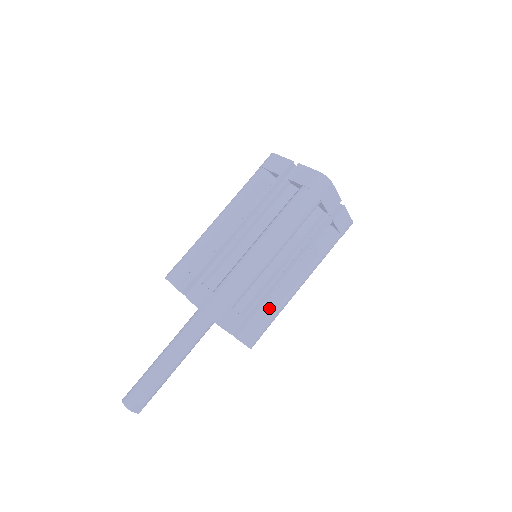
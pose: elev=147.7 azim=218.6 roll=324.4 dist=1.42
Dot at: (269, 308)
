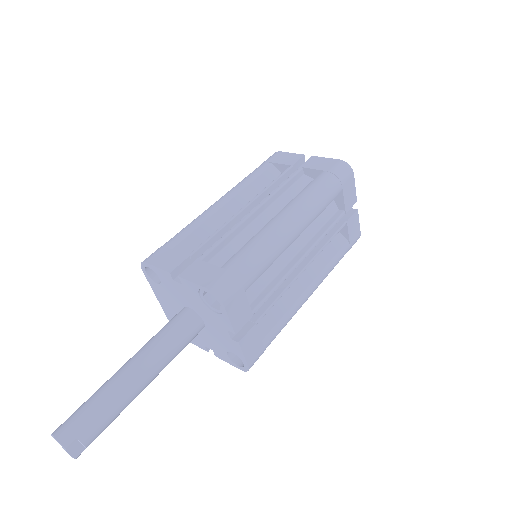
Dot at: (274, 316)
